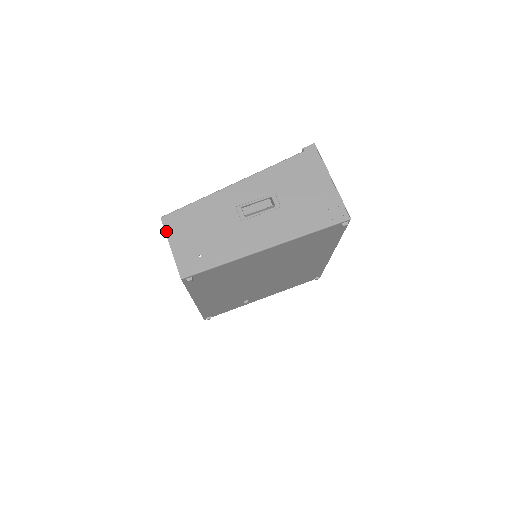
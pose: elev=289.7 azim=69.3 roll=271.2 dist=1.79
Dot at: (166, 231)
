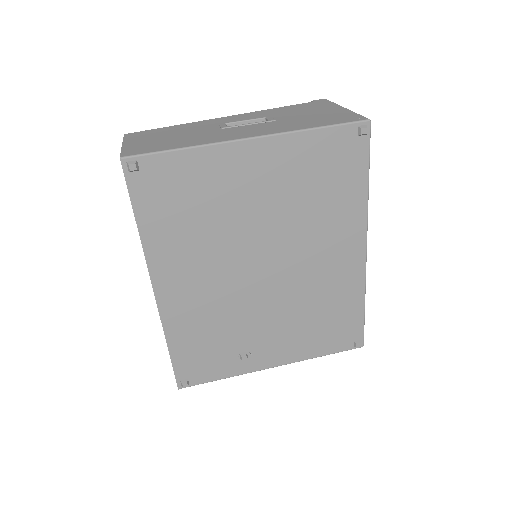
Dot at: (124, 138)
